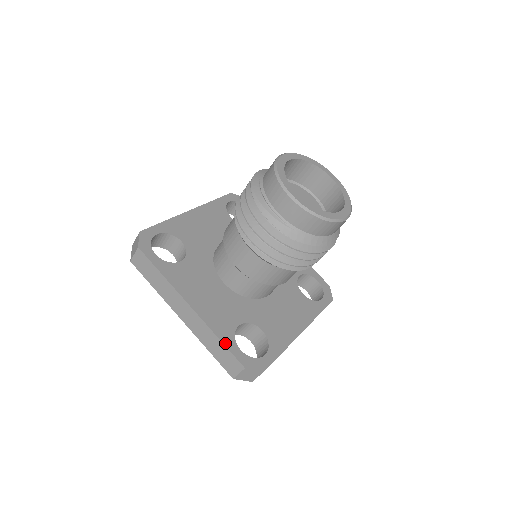
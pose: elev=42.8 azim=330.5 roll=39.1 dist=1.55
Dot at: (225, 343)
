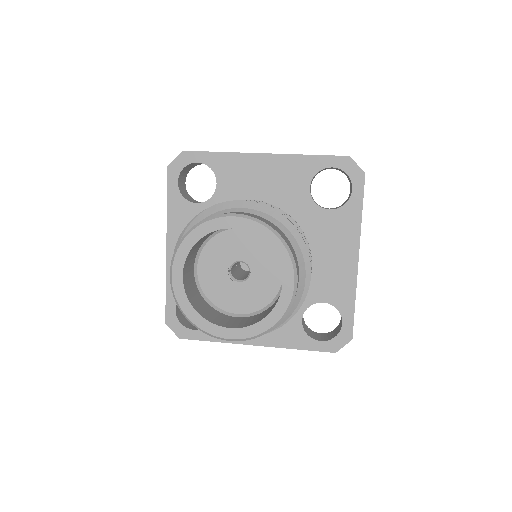
Dot at: (168, 295)
